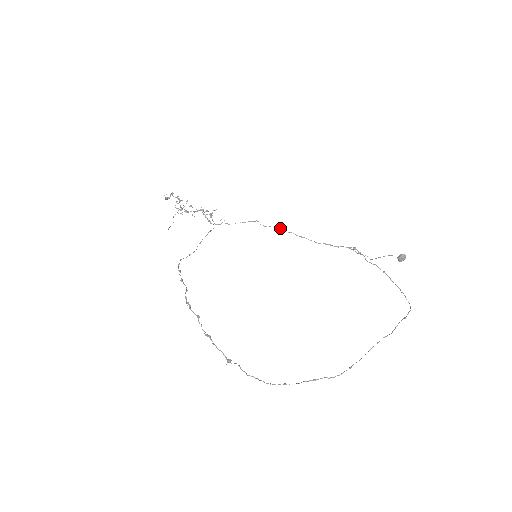
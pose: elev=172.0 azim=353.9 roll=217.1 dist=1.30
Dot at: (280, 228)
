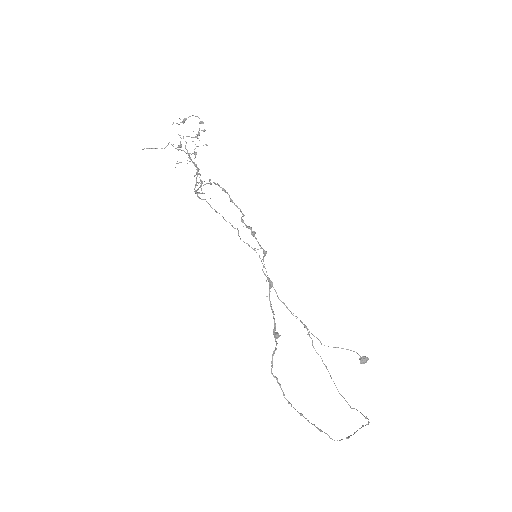
Dot at: occluded
